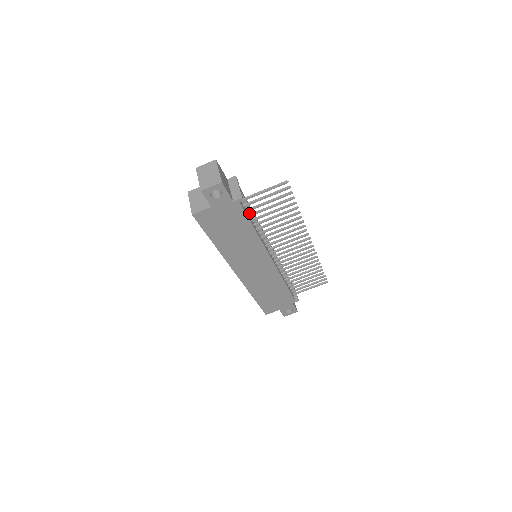
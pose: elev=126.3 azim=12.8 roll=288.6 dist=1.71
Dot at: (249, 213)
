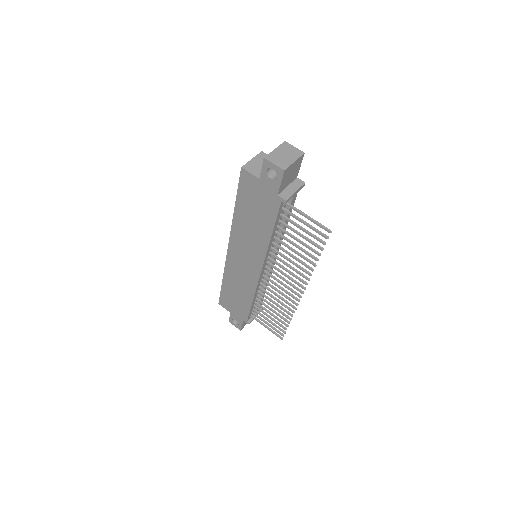
Dot at: (283, 219)
